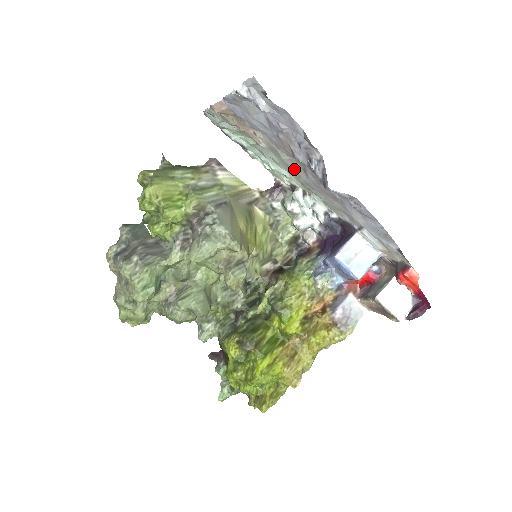
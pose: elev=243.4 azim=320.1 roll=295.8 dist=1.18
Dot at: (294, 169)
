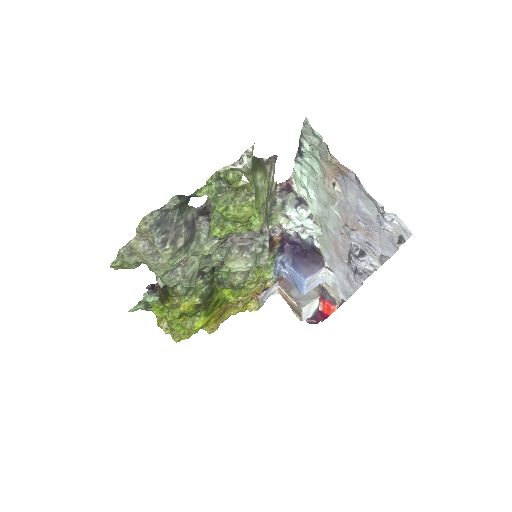
Dot at: (330, 216)
